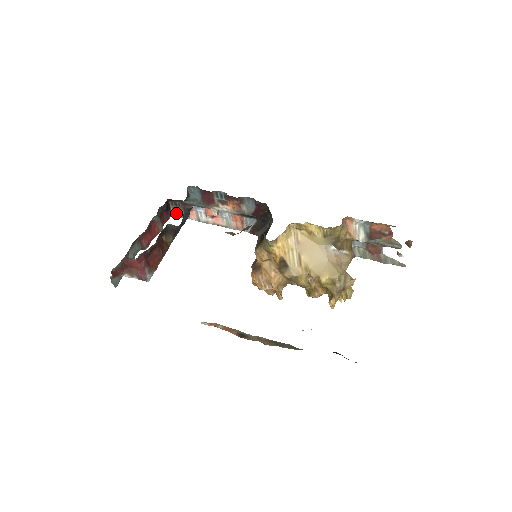
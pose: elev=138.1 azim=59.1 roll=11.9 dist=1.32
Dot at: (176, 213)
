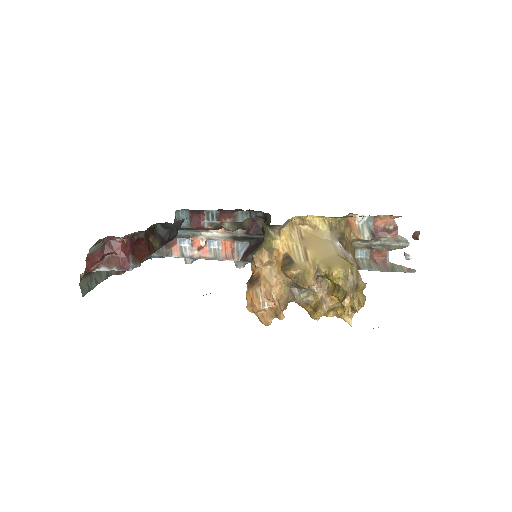
Dot at: (156, 252)
